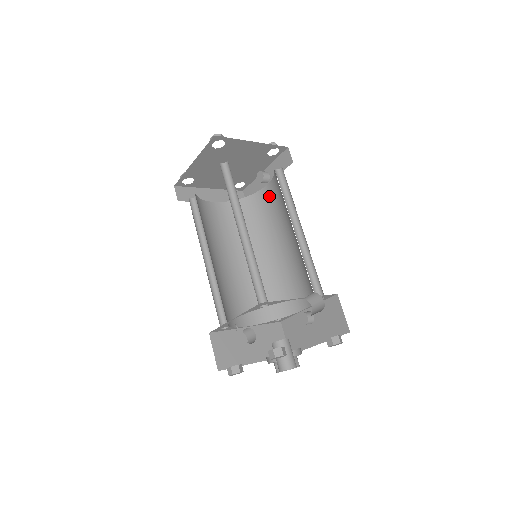
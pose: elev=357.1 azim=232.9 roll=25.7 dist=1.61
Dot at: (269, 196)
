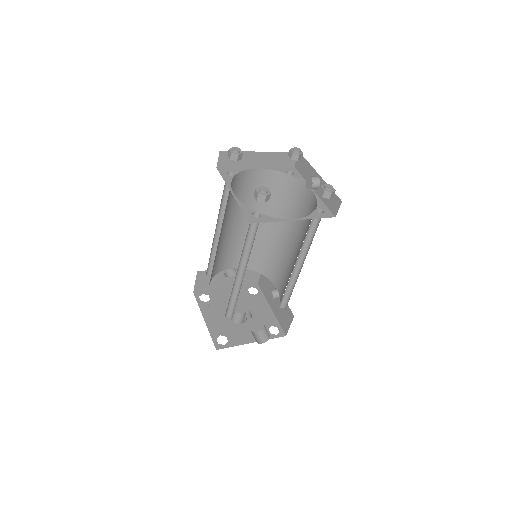
Dot at: (307, 200)
